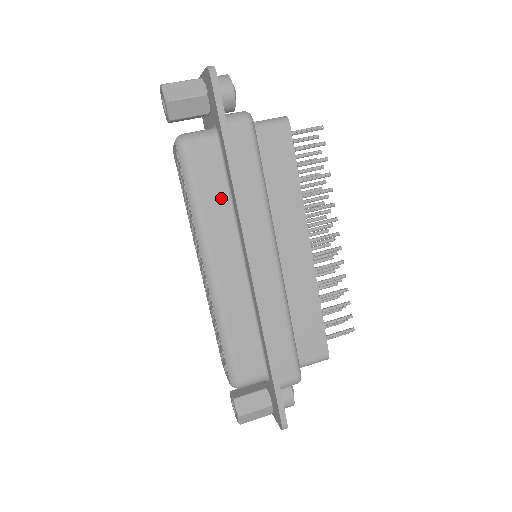
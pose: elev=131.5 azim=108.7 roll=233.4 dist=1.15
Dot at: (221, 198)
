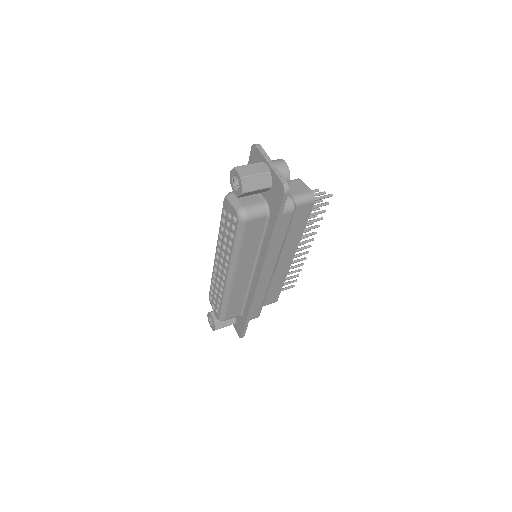
Dot at: (255, 244)
